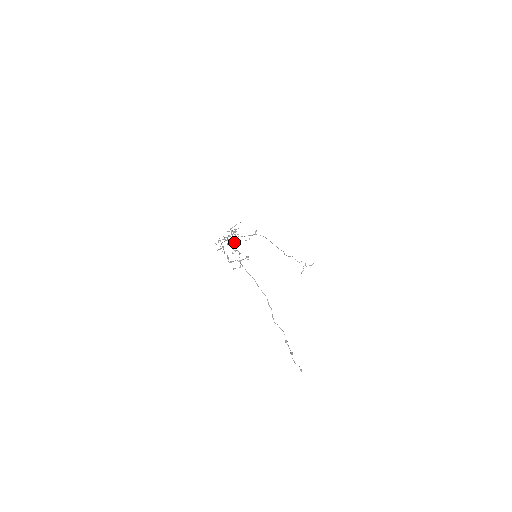
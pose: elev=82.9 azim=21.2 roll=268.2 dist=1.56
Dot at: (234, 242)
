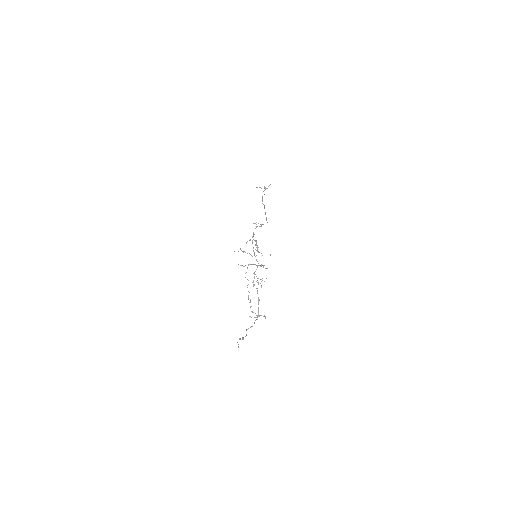
Dot at: occluded
